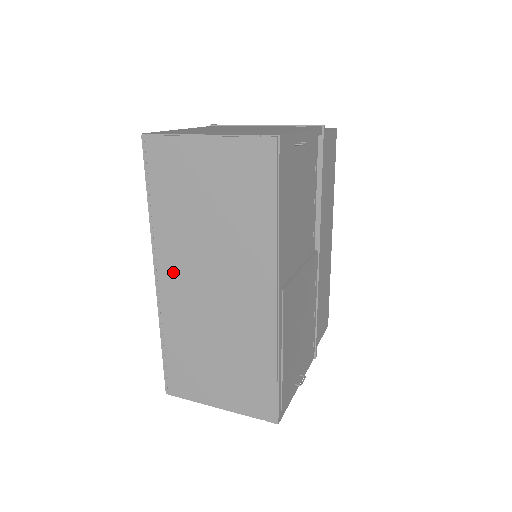
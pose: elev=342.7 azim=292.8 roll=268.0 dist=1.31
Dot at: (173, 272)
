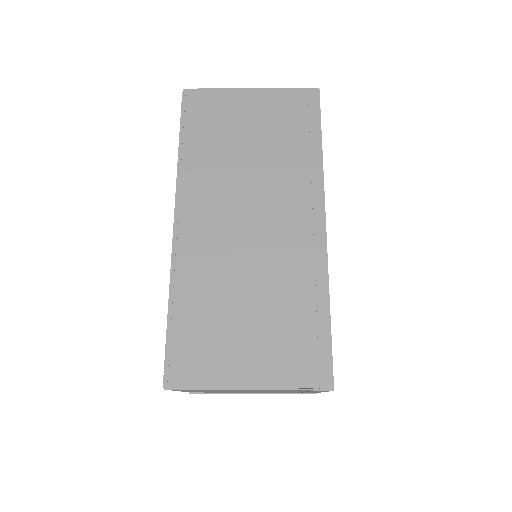
Dot at: (200, 213)
